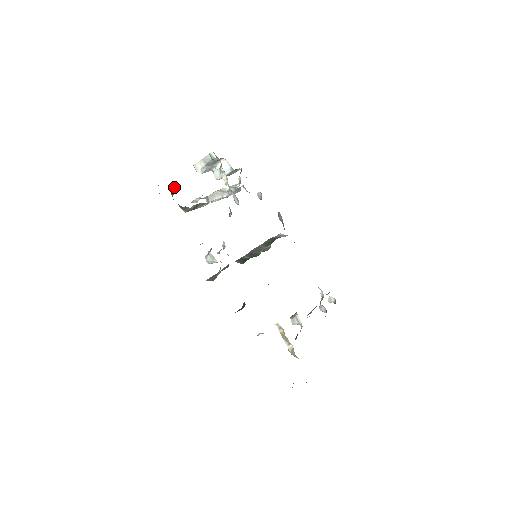
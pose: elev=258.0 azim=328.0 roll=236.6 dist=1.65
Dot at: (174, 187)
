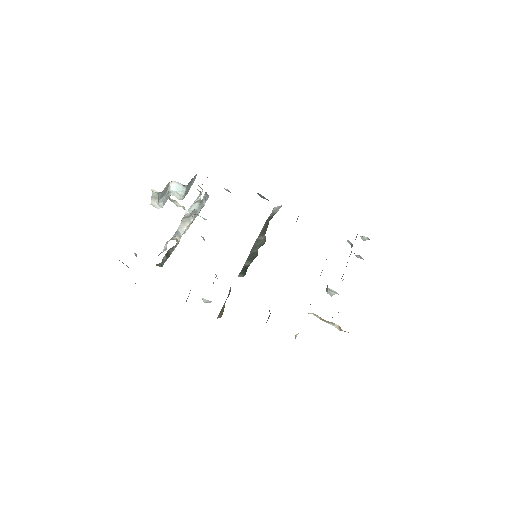
Dot at: (135, 253)
